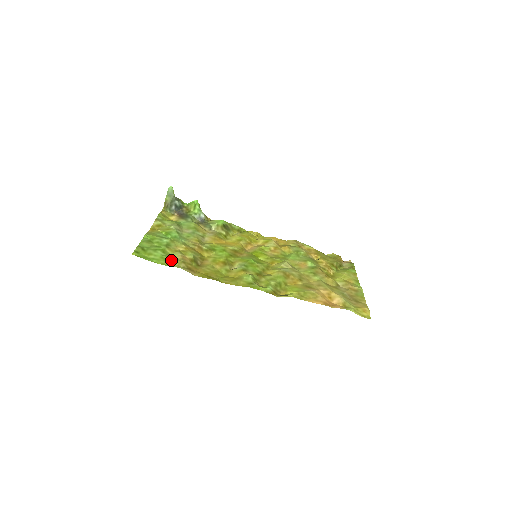
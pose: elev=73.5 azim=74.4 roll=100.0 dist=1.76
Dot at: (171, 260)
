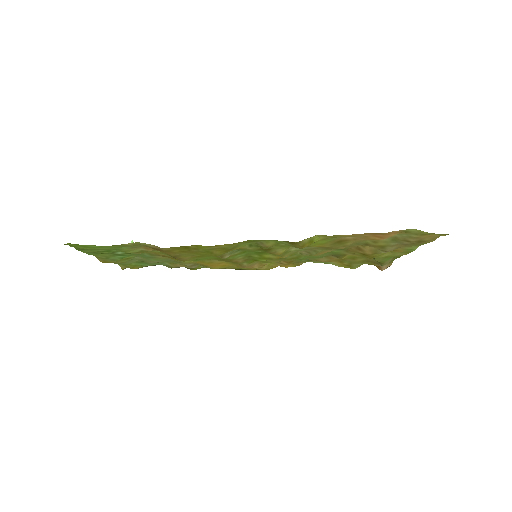
Dot at: (126, 246)
